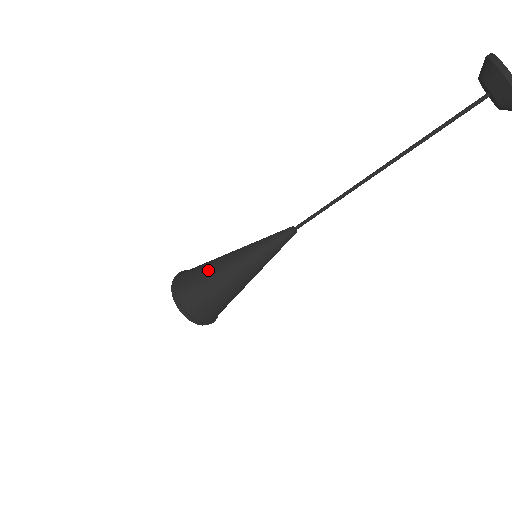
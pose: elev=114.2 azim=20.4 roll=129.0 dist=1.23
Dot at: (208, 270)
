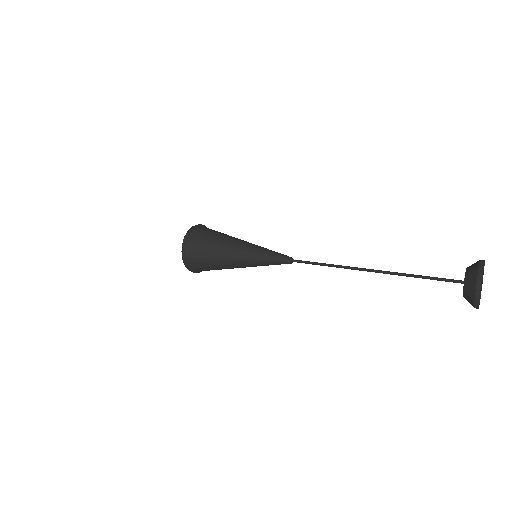
Dot at: (216, 249)
